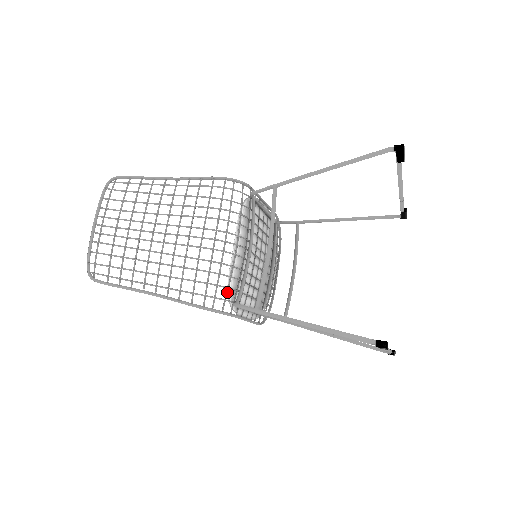
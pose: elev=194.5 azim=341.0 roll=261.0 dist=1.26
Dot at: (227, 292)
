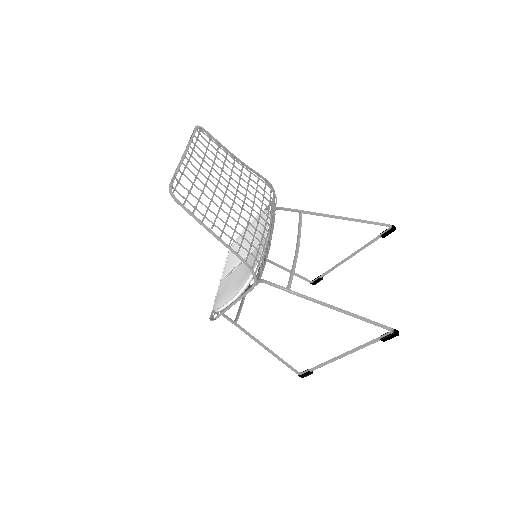
Dot at: occluded
